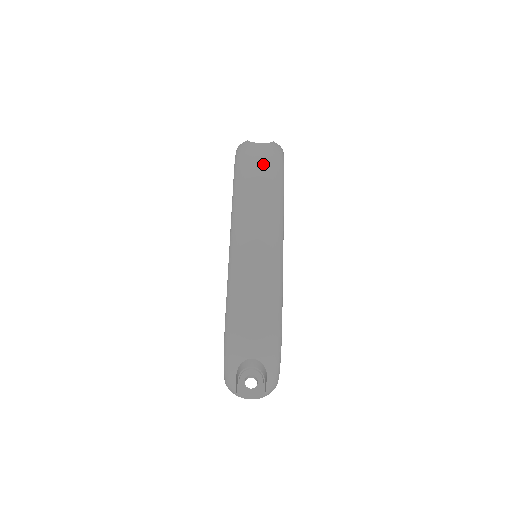
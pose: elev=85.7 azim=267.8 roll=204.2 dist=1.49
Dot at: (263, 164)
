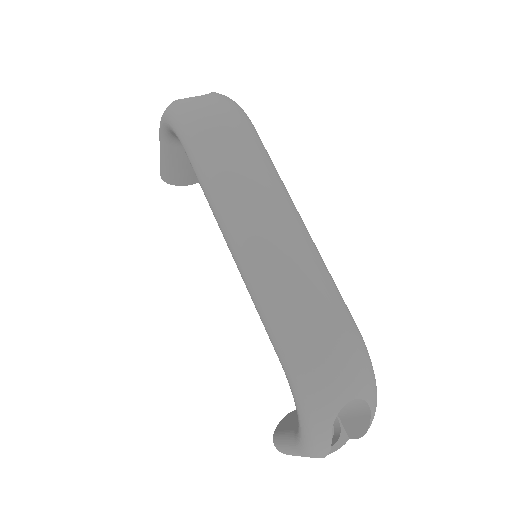
Dot at: (226, 120)
